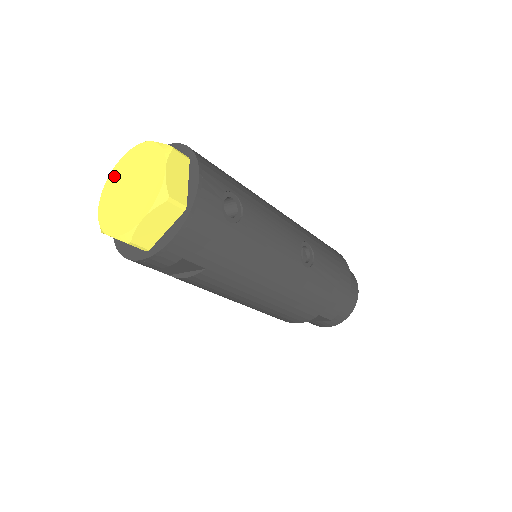
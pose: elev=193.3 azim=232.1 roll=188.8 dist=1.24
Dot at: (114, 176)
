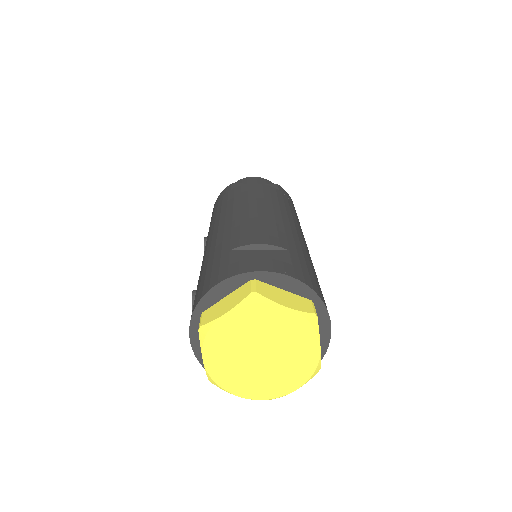
Dot at: (222, 333)
